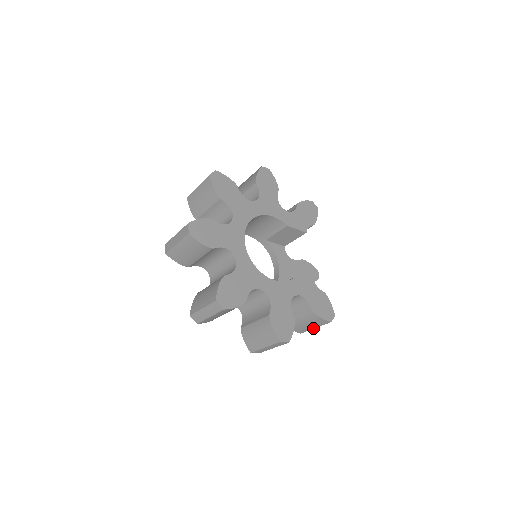
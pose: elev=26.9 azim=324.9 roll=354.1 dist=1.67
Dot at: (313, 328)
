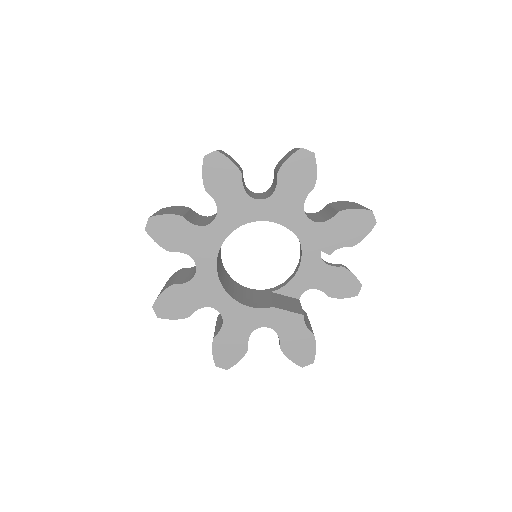
Dot at: occluded
